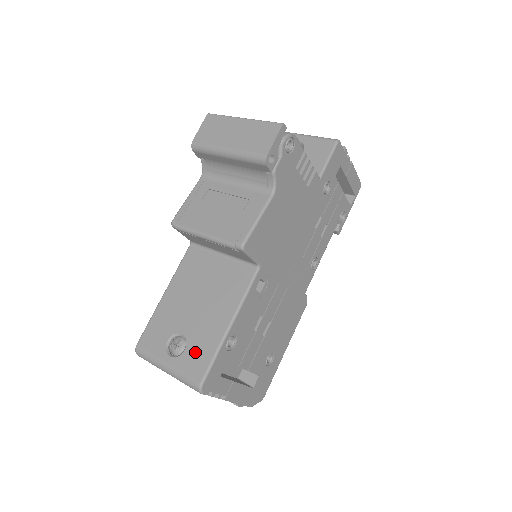
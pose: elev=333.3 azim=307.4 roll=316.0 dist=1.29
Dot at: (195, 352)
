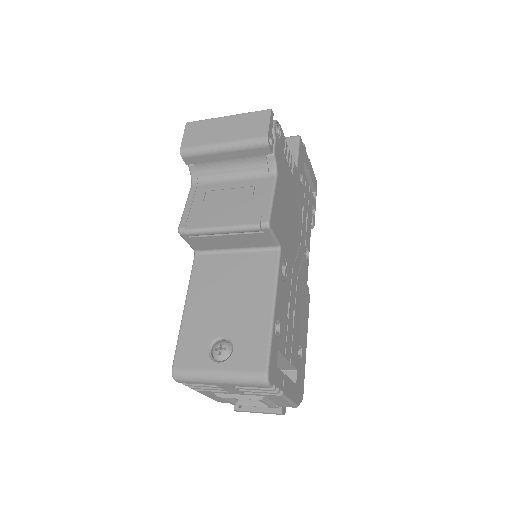
Dot at: (246, 347)
